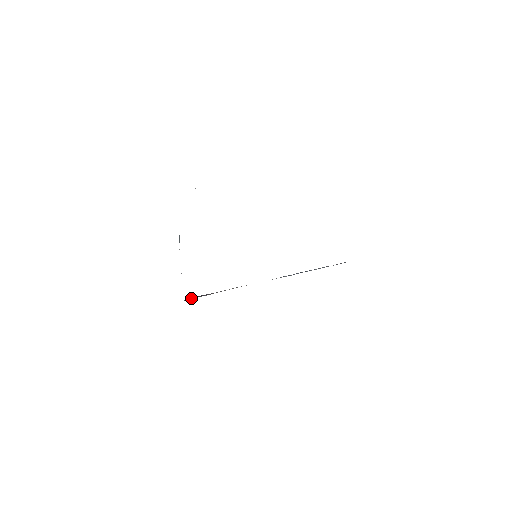
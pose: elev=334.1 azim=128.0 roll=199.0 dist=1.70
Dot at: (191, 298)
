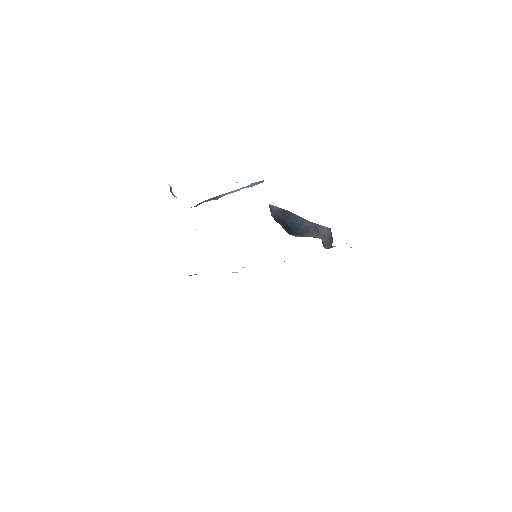
Dot at: occluded
